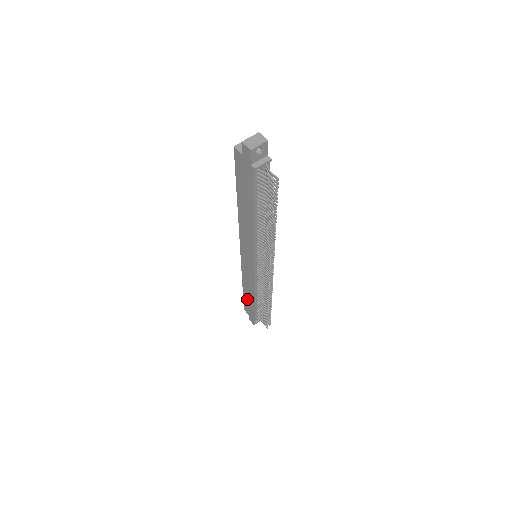
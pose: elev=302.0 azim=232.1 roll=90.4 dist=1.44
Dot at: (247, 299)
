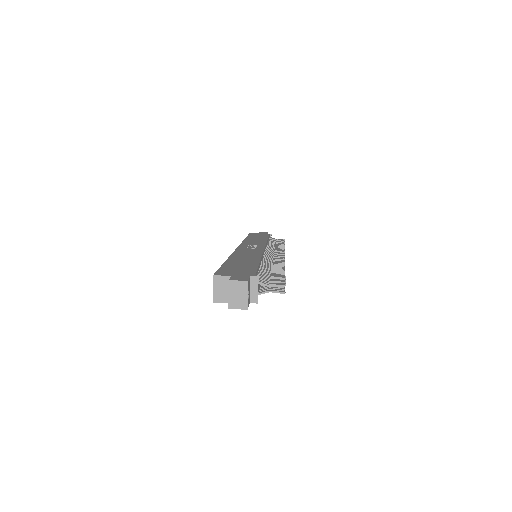
Dot at: occluded
